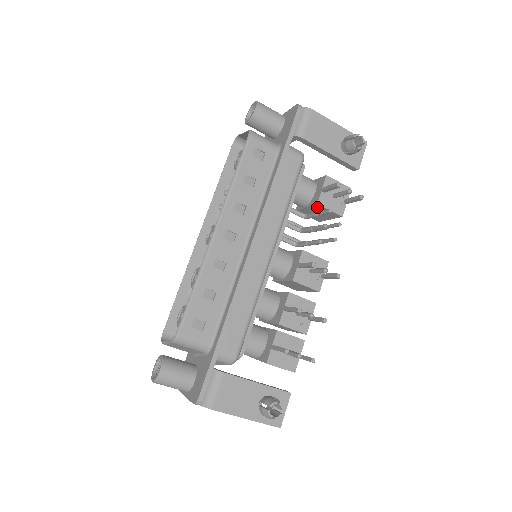
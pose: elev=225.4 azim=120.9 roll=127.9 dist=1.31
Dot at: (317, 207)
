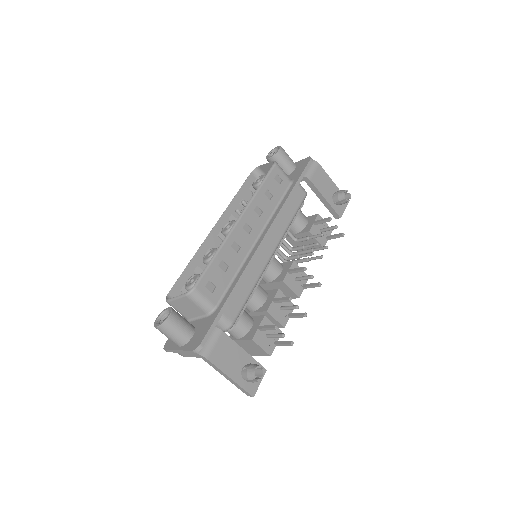
Dot at: (307, 235)
